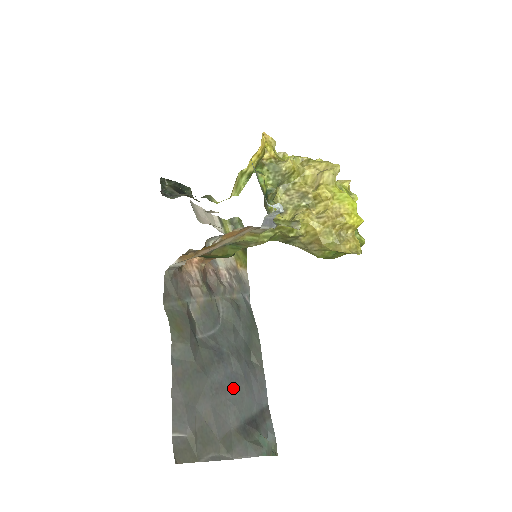
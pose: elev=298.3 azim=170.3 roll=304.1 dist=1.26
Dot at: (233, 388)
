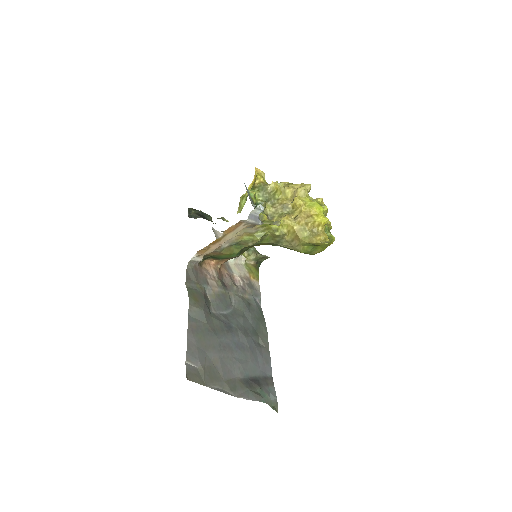
Dot at: (239, 352)
